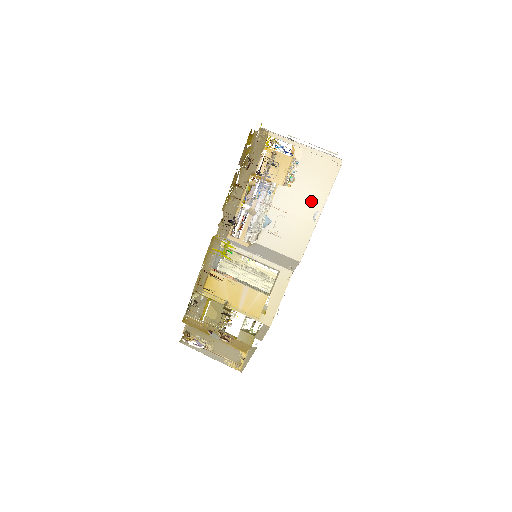
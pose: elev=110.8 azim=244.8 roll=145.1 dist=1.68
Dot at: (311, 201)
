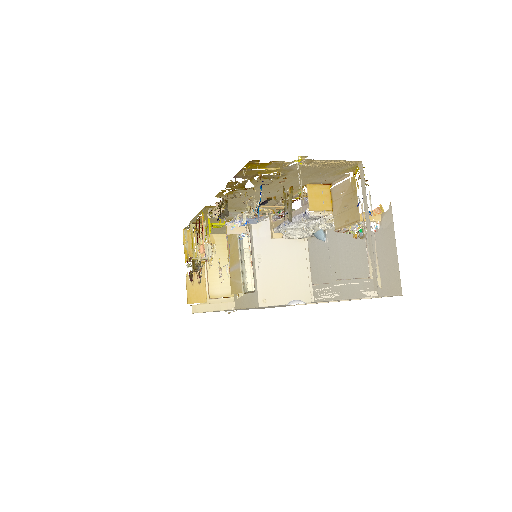
Dot at: (356, 277)
